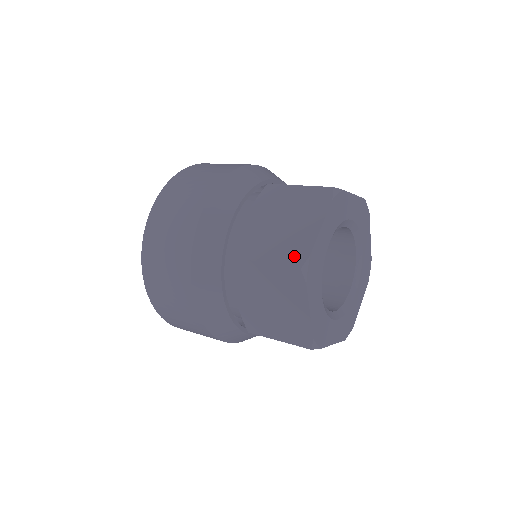
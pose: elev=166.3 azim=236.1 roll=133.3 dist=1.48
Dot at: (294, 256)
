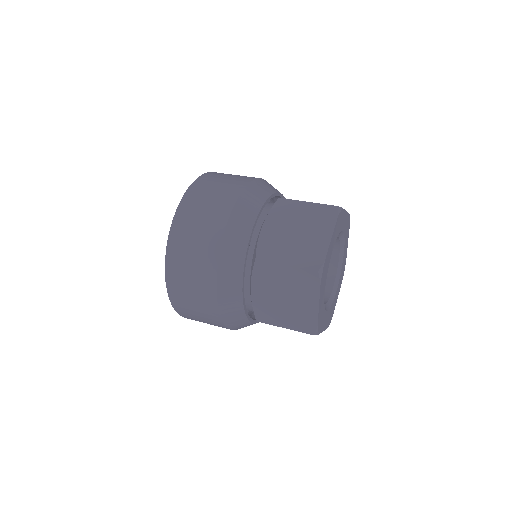
Dot at: (311, 261)
